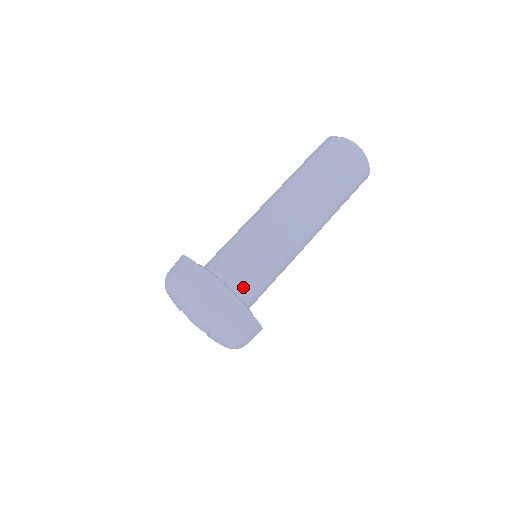
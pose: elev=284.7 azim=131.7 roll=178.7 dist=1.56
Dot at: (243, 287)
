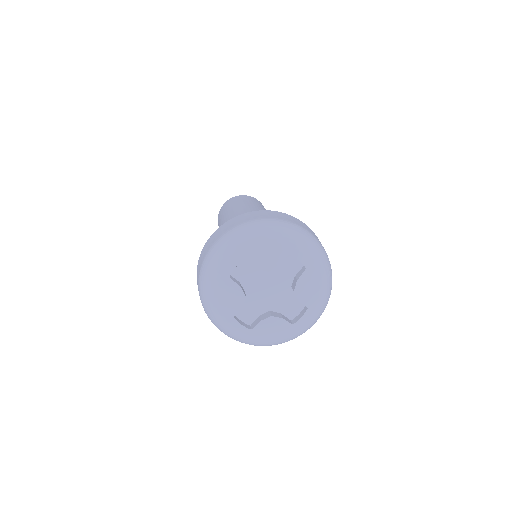
Dot at: occluded
